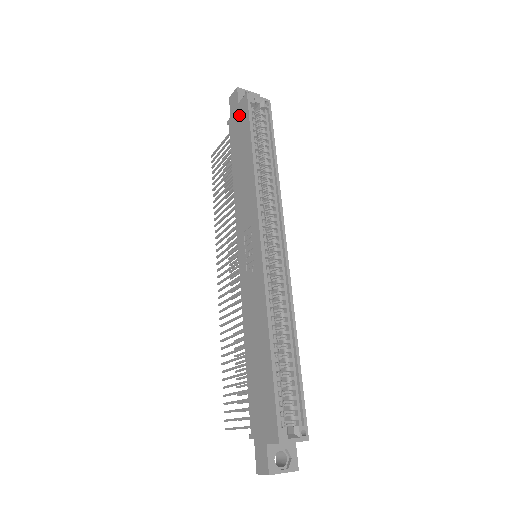
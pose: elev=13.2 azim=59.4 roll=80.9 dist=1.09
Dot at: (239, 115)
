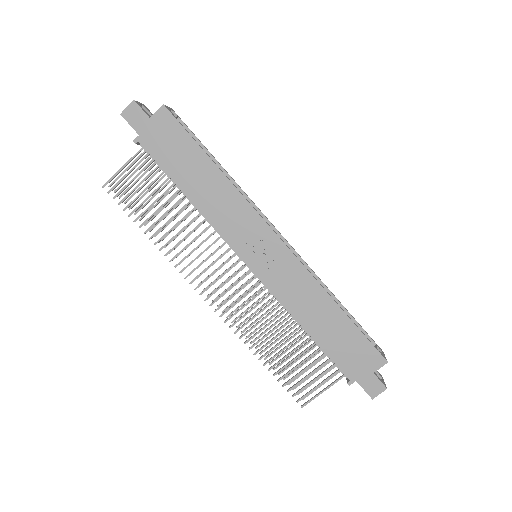
Dot at: (161, 130)
